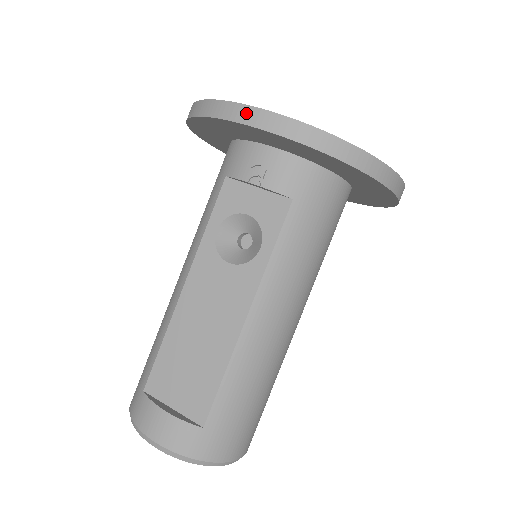
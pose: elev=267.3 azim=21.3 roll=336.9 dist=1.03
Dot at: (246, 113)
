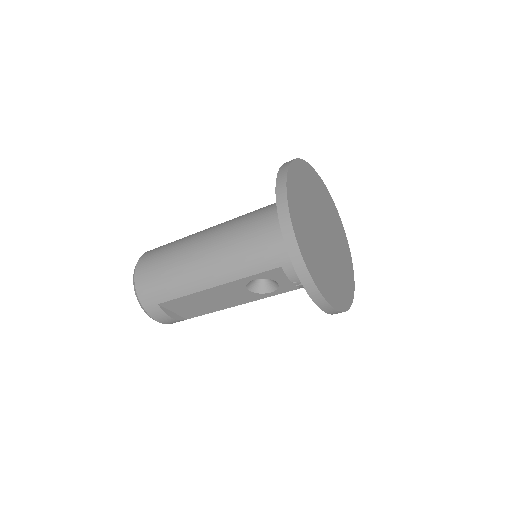
Dot at: (325, 306)
